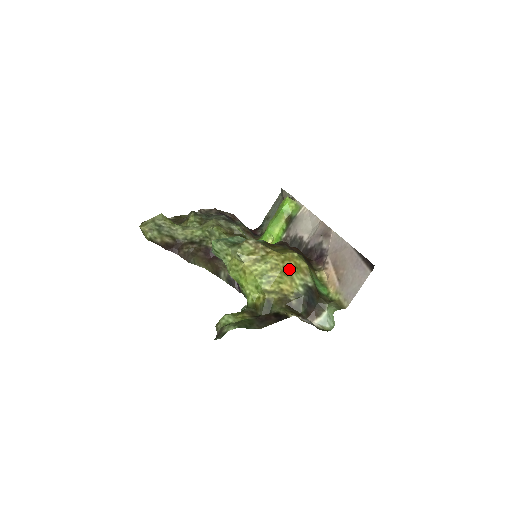
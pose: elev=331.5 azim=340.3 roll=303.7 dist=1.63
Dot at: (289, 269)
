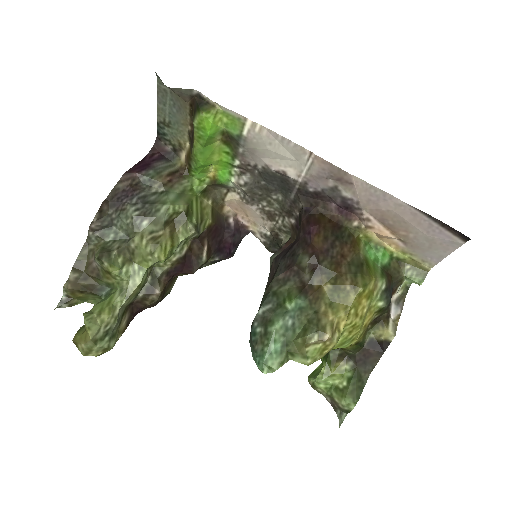
Dot at: (366, 312)
